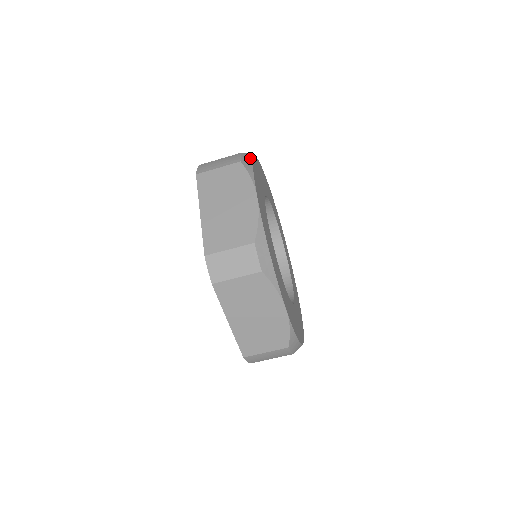
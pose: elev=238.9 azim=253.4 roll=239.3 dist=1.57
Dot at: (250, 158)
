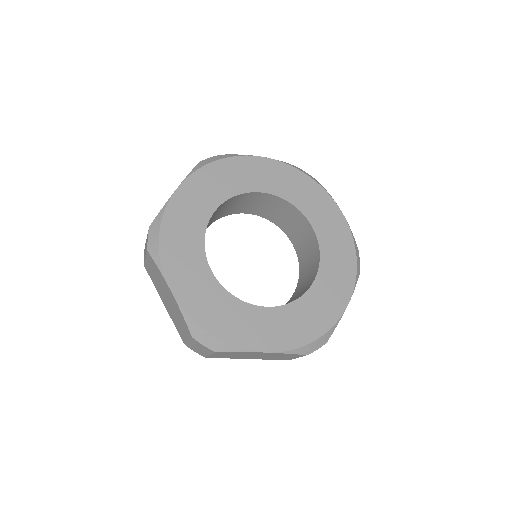
Dot at: (201, 332)
